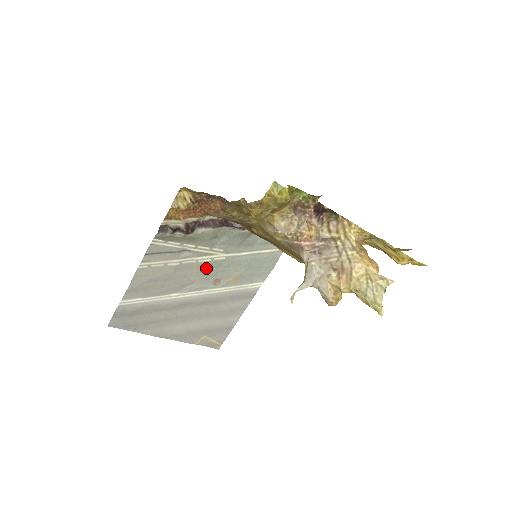
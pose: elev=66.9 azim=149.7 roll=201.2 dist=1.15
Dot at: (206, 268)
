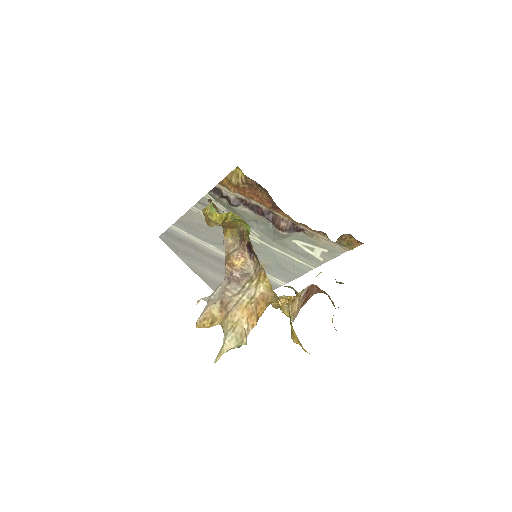
Dot at: occluded
